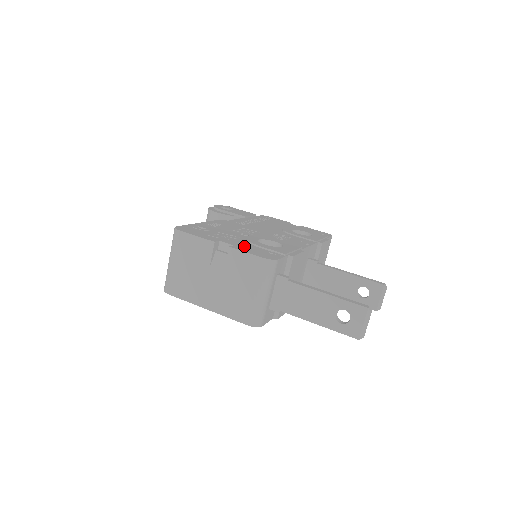
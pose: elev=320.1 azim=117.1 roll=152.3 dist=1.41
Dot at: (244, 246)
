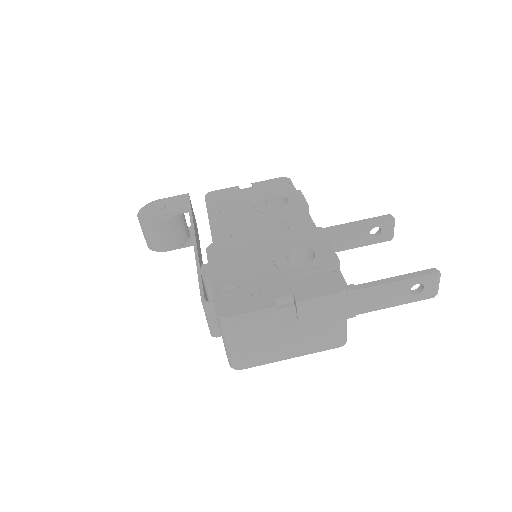
Dot at: (299, 286)
